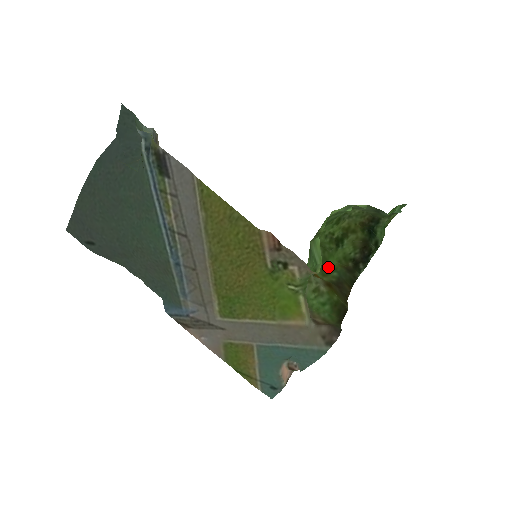
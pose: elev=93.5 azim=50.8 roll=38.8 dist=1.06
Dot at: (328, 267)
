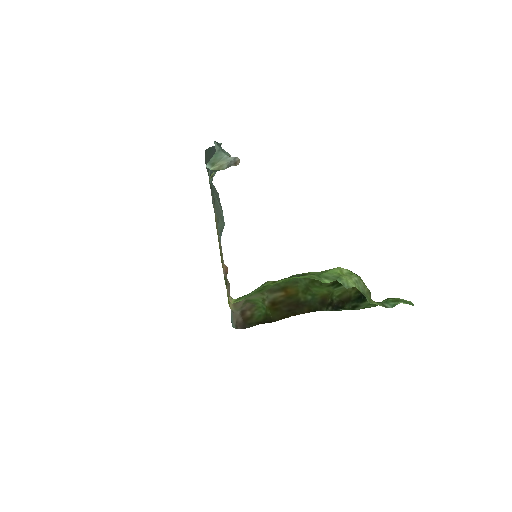
Dot at: (311, 290)
